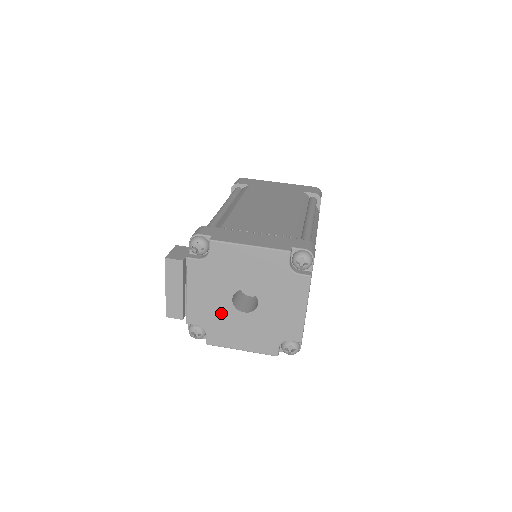
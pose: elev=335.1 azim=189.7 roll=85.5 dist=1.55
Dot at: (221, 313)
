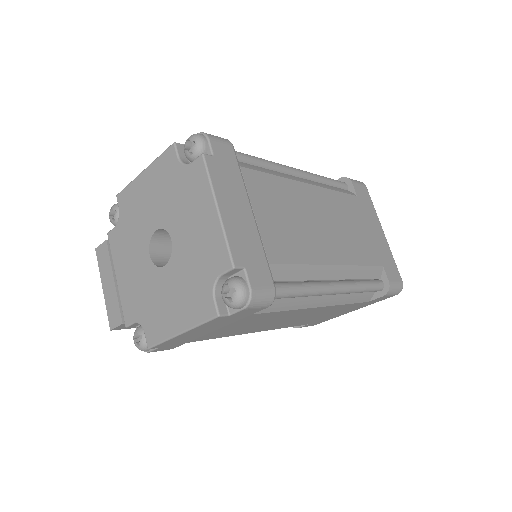
Dot at: (147, 285)
